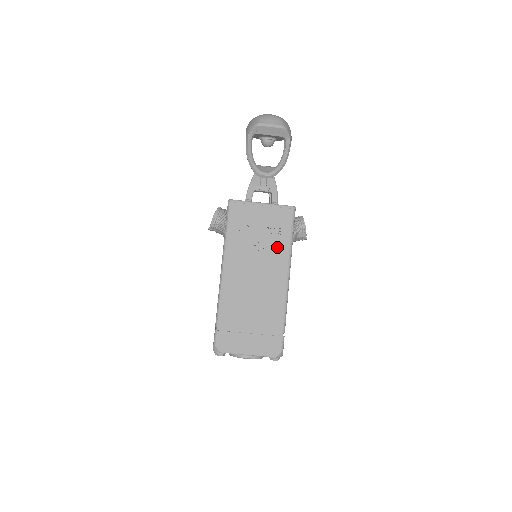
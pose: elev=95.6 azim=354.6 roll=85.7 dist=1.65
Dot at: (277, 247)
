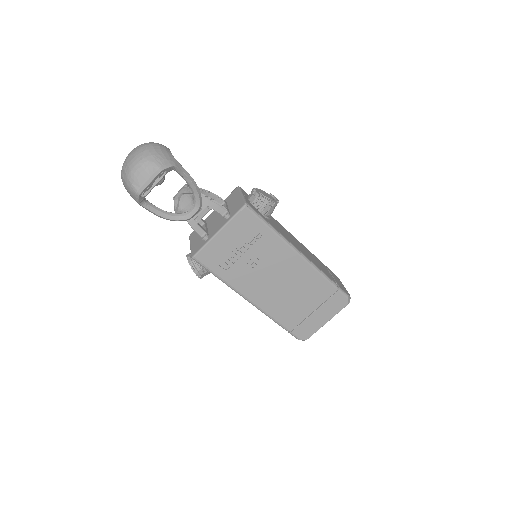
Dot at: (268, 247)
